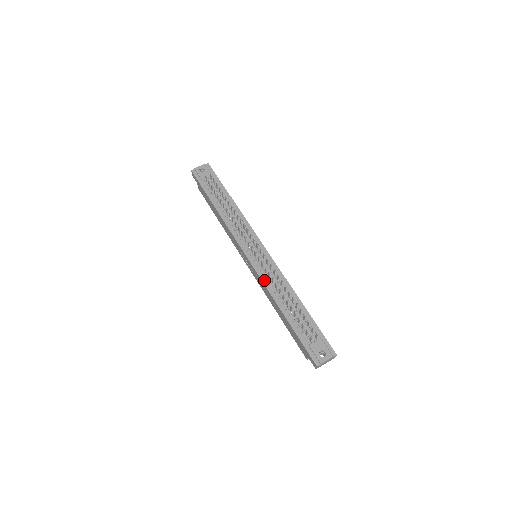
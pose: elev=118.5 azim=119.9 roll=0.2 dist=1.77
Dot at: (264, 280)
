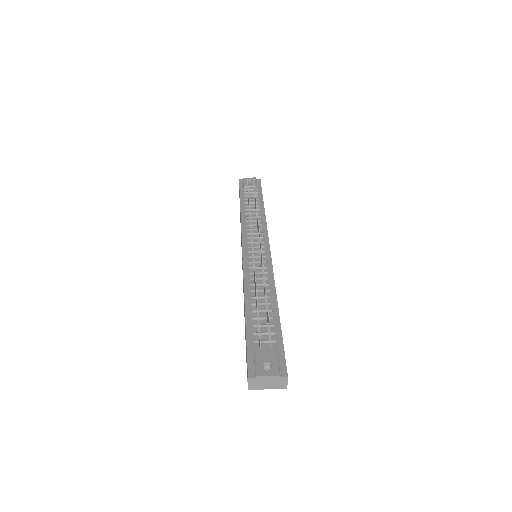
Dot at: (246, 271)
